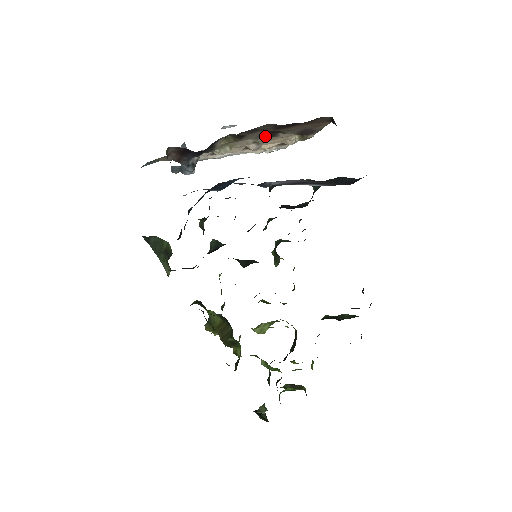
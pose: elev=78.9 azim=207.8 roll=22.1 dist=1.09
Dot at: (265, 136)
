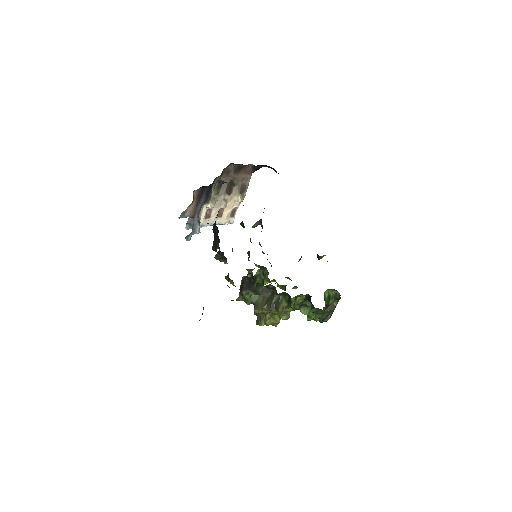
Dot at: (228, 192)
